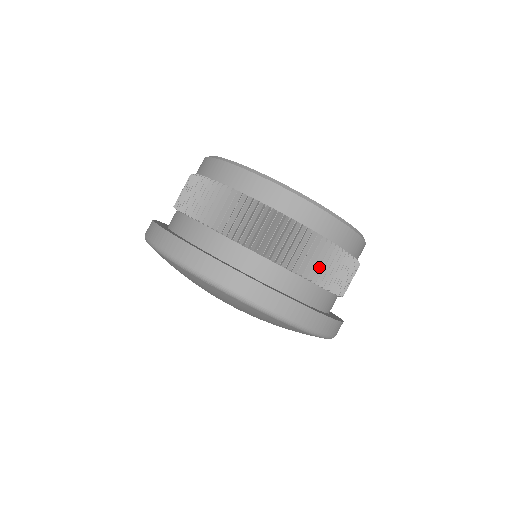
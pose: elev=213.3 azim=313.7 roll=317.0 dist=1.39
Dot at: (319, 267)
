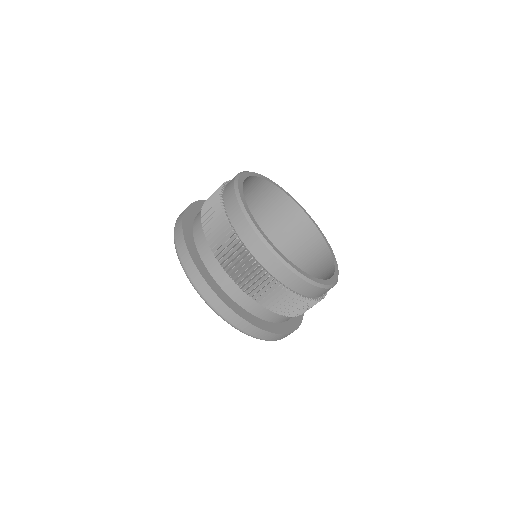
Dot at: (264, 294)
